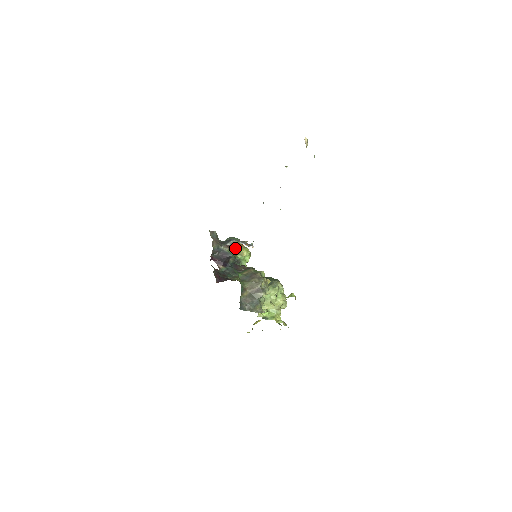
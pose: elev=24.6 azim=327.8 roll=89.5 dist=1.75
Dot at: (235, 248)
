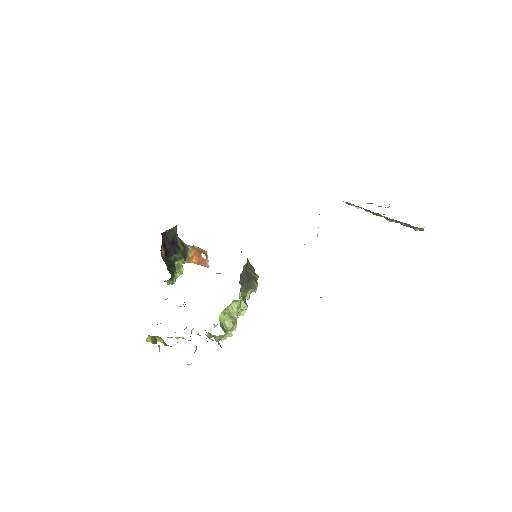
Dot at: (184, 252)
